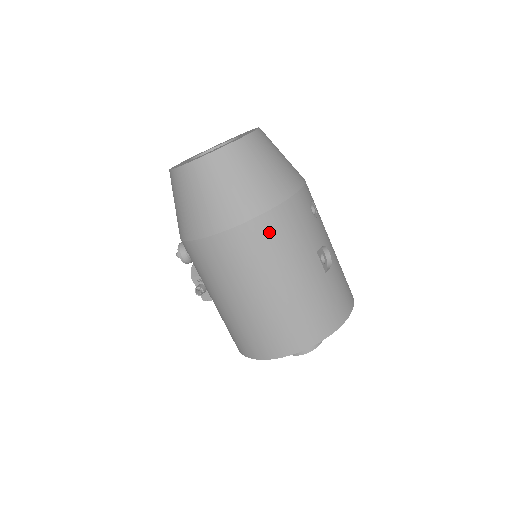
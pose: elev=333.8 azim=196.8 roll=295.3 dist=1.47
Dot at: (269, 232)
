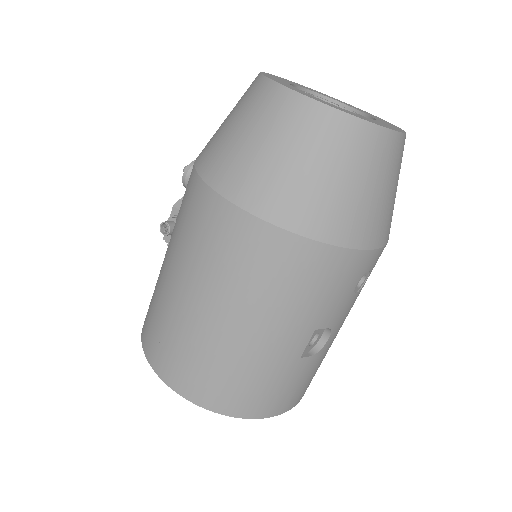
Dot at: (287, 262)
